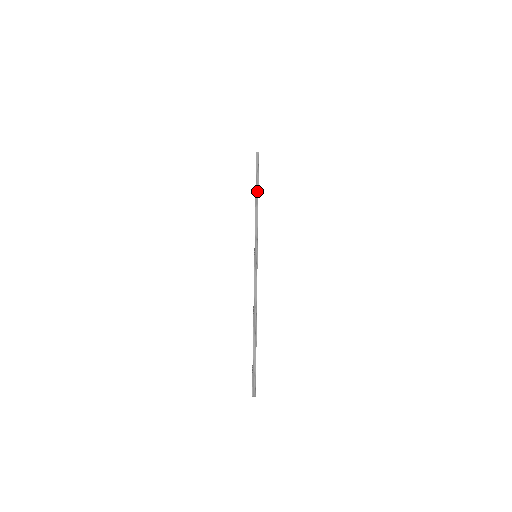
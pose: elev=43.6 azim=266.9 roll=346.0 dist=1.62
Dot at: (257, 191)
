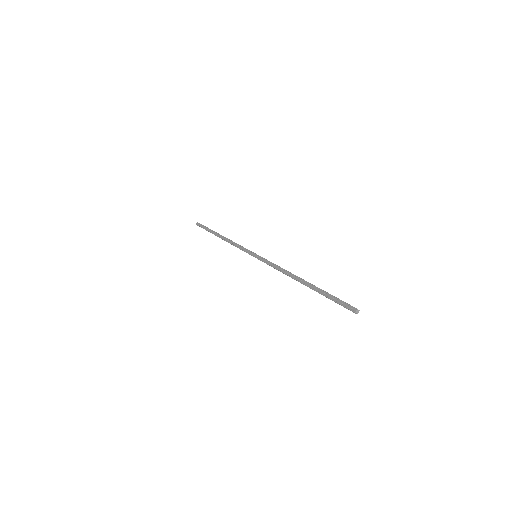
Dot at: (219, 234)
